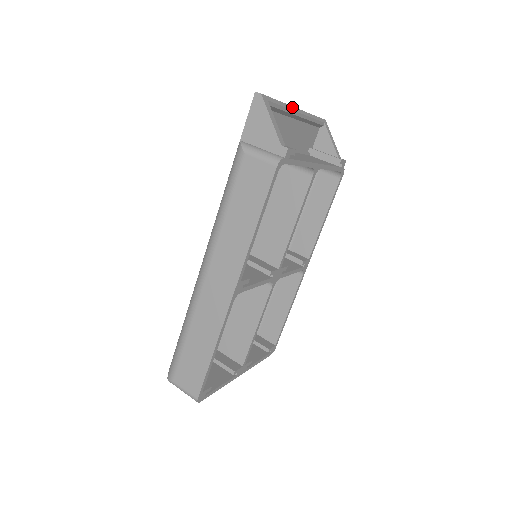
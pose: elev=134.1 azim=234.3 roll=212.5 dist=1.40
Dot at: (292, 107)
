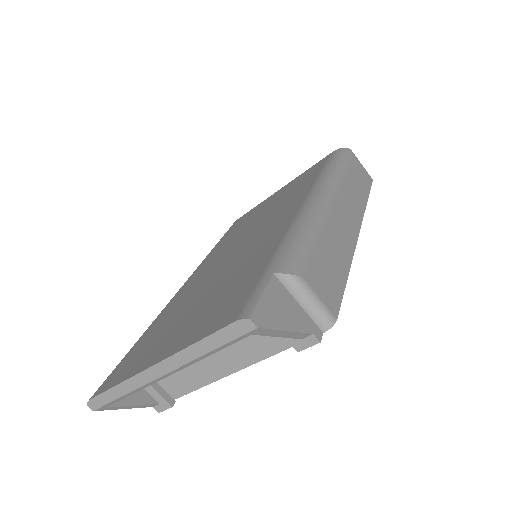
Dot at: (148, 384)
